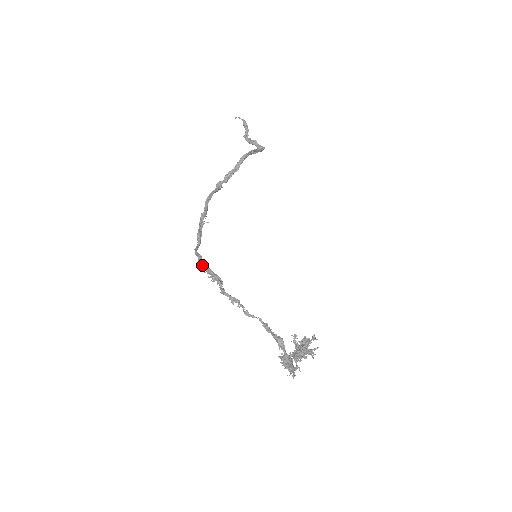
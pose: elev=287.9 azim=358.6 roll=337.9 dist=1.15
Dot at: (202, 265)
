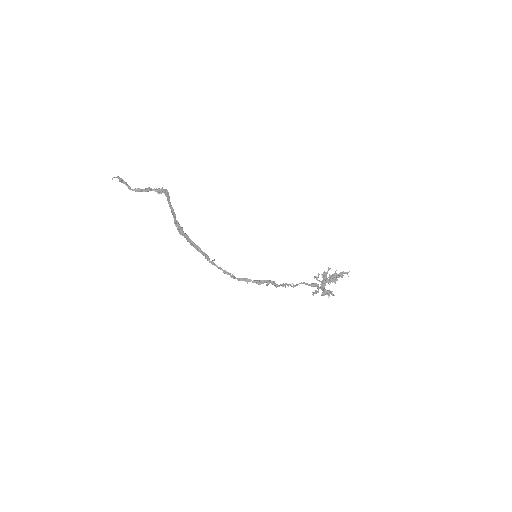
Dot at: (254, 282)
